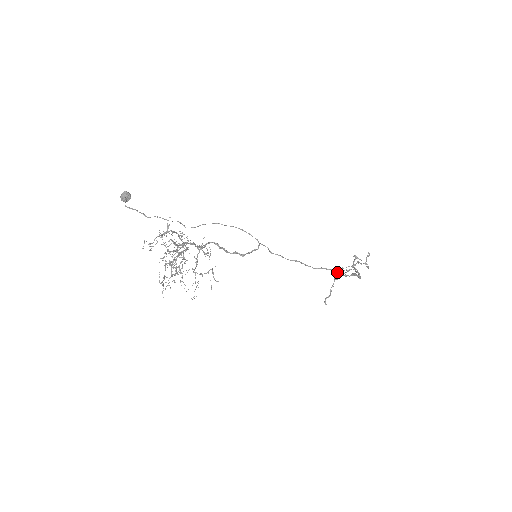
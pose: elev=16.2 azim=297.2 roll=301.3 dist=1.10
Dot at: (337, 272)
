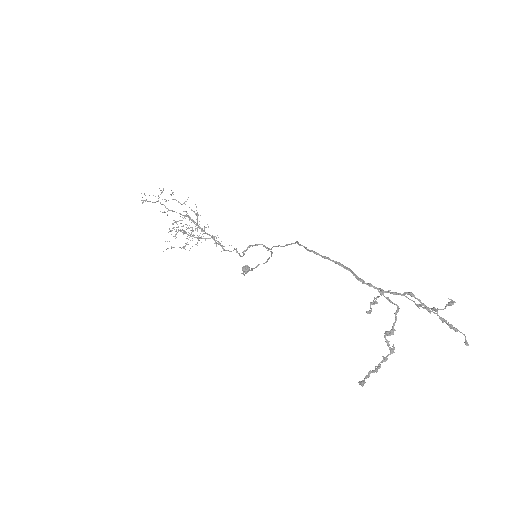
Dot at: (300, 244)
